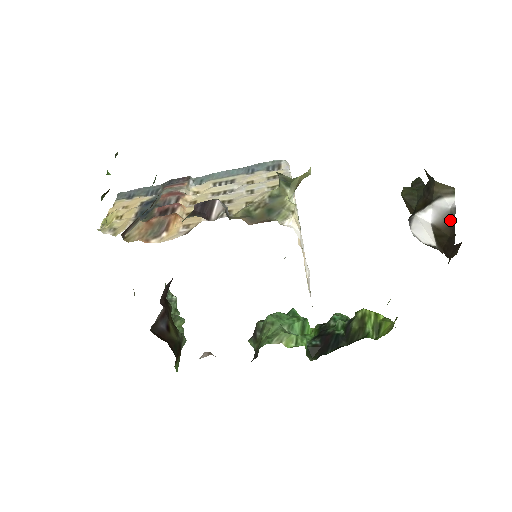
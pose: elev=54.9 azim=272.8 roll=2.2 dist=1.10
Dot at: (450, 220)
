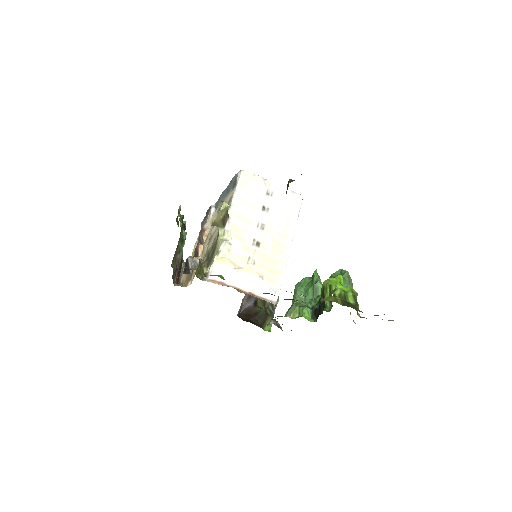
Dot at: occluded
